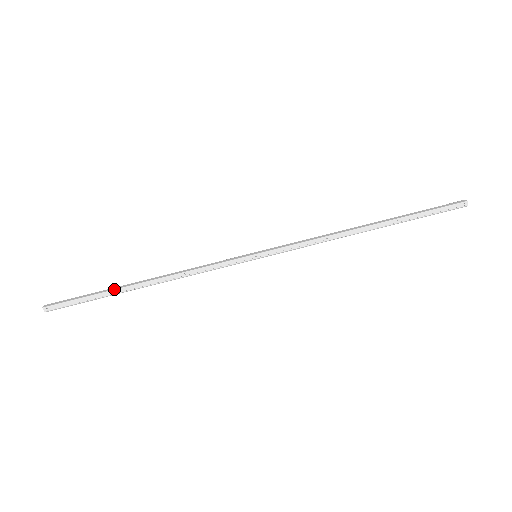
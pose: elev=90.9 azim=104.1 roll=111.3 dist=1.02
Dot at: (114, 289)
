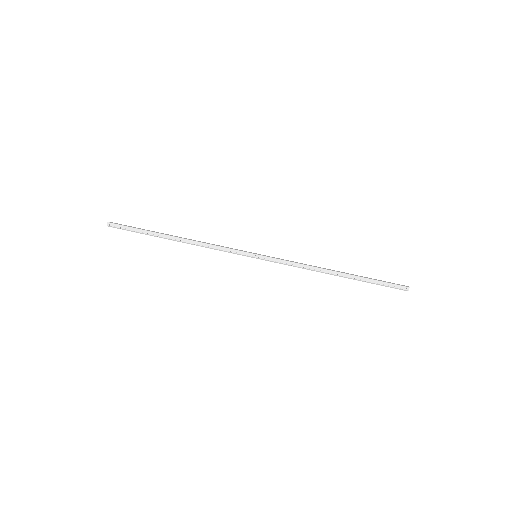
Dot at: (157, 232)
